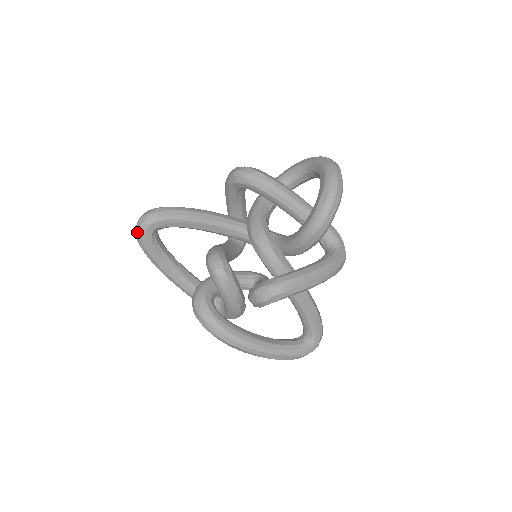
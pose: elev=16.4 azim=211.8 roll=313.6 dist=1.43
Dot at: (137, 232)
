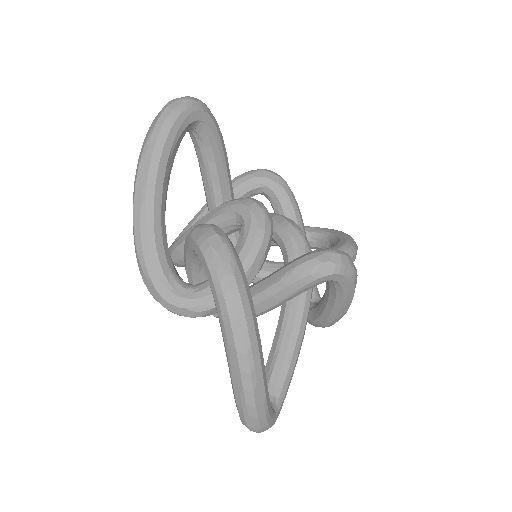
Dot at: (179, 102)
